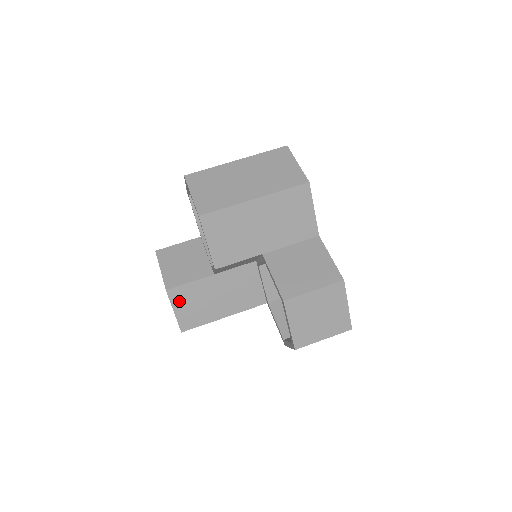
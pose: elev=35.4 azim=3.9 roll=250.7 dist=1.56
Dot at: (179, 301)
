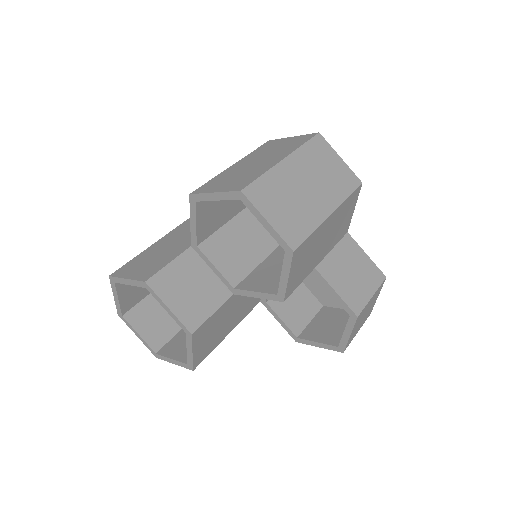
Dot at: (199, 339)
